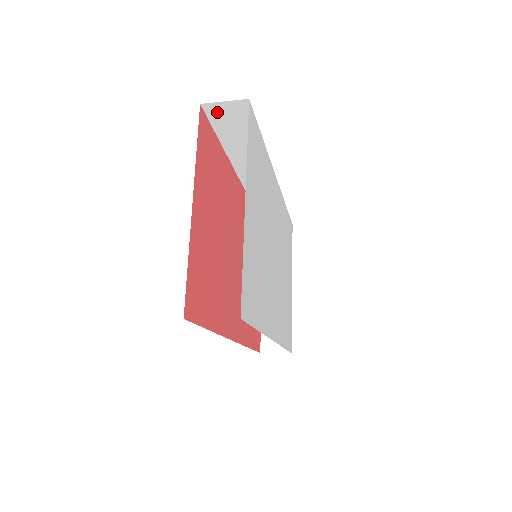
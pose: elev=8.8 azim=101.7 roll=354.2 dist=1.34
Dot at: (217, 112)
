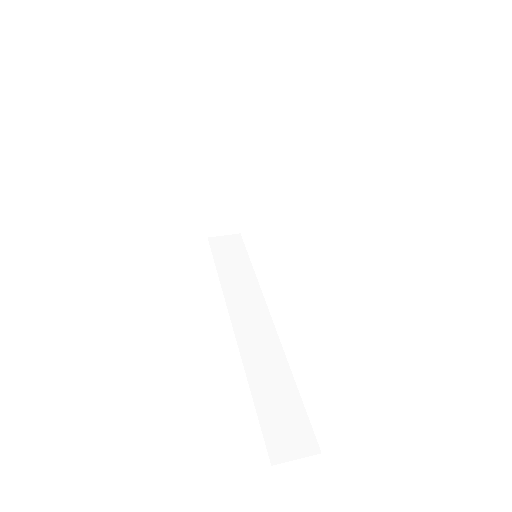
Dot at: occluded
